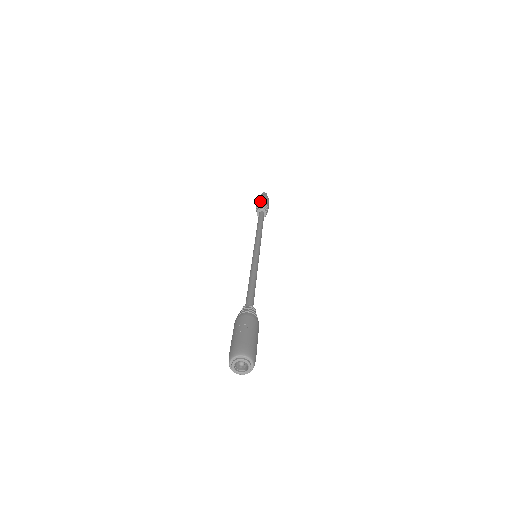
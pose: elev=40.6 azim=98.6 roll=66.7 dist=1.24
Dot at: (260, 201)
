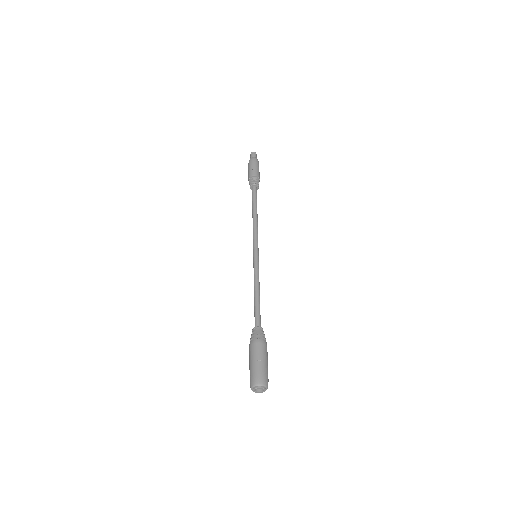
Dot at: (253, 171)
